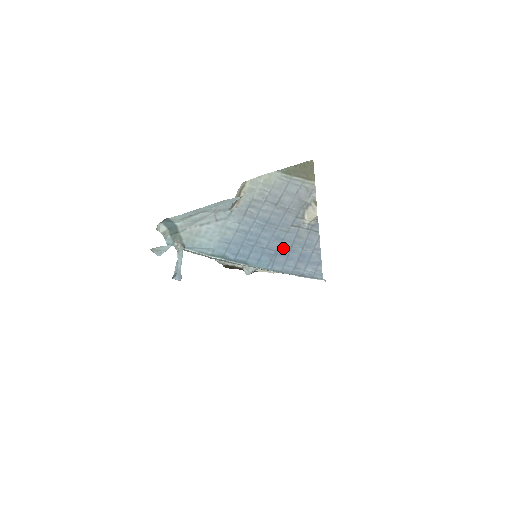
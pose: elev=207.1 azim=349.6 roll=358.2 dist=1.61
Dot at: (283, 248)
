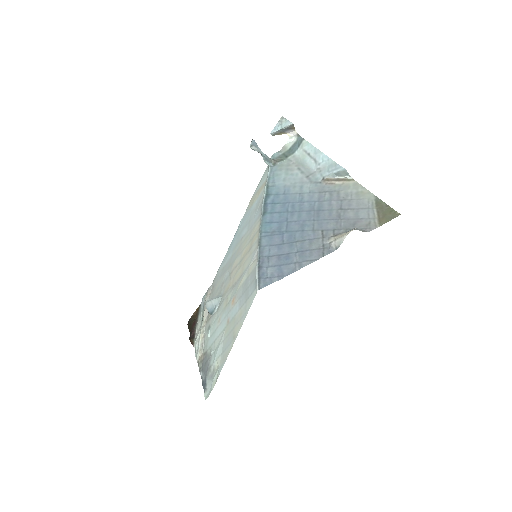
Dot at: (292, 236)
